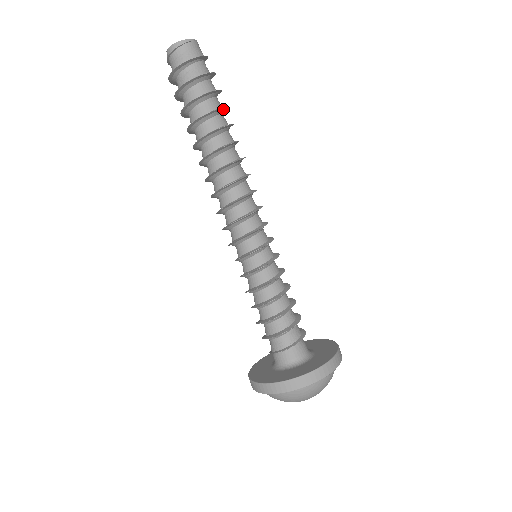
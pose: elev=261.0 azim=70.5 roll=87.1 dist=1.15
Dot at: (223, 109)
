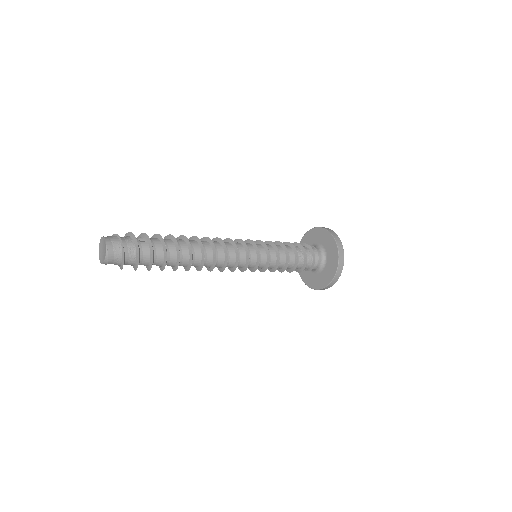
Dot at: (165, 249)
